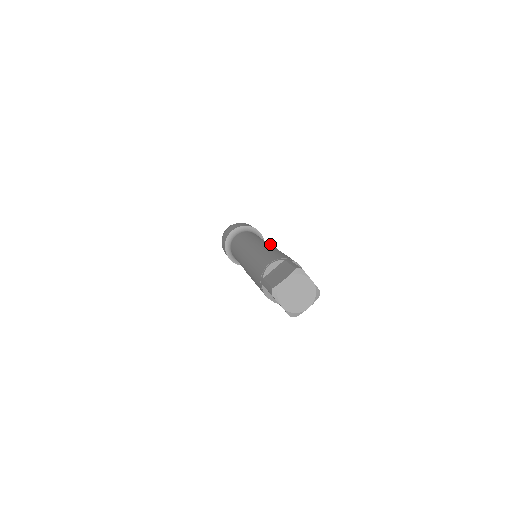
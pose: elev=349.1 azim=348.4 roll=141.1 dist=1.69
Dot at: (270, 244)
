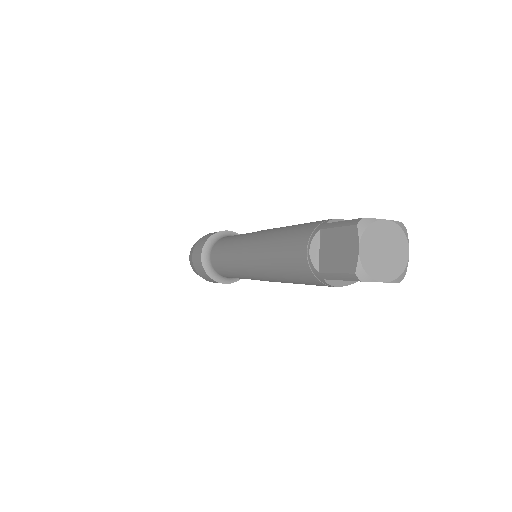
Dot at: occluded
